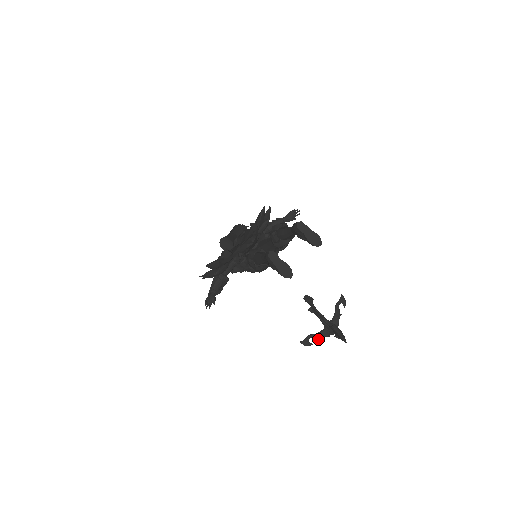
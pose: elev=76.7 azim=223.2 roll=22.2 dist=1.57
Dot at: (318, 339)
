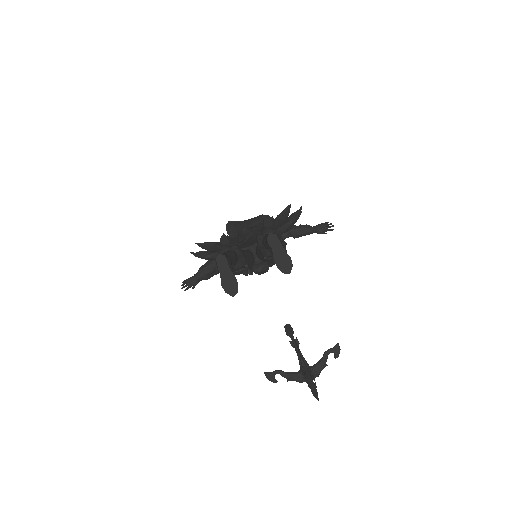
Dot at: (287, 379)
